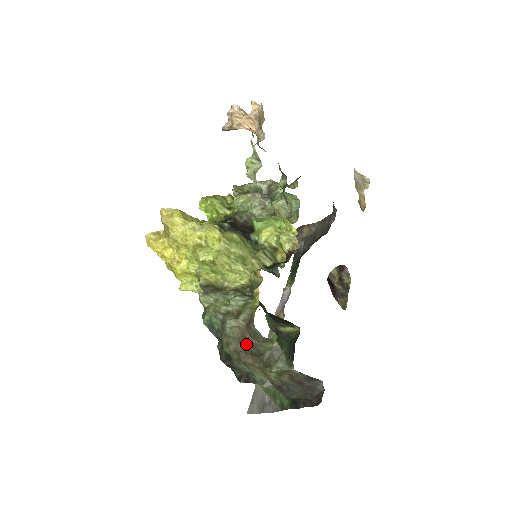
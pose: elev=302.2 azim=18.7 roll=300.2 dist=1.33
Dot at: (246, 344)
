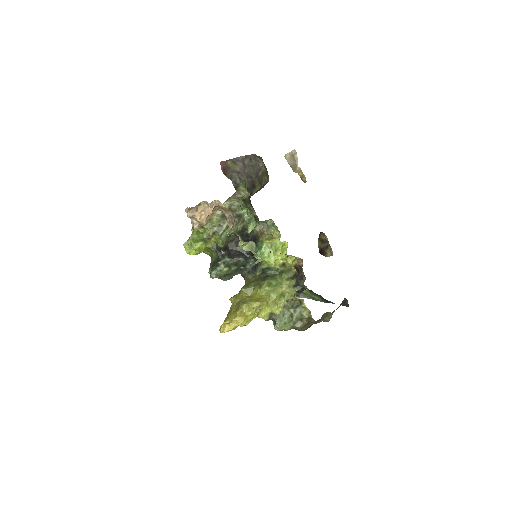
Dot at: occluded
